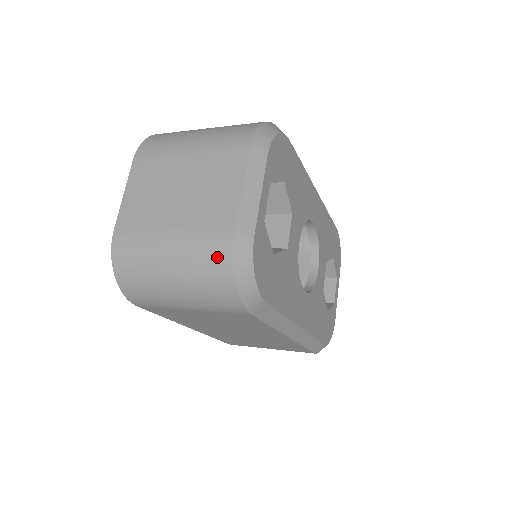
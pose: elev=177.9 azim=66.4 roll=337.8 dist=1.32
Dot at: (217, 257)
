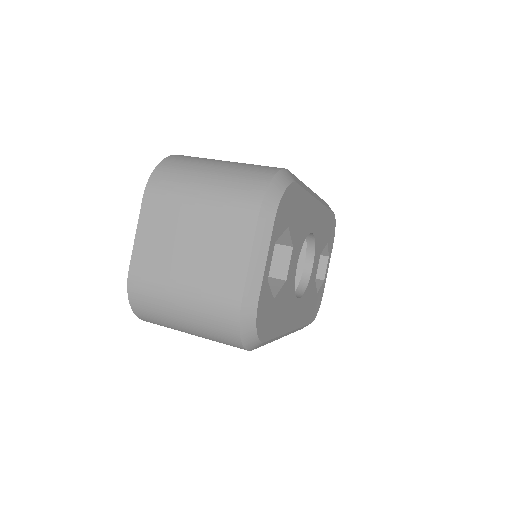
Dot at: (225, 318)
